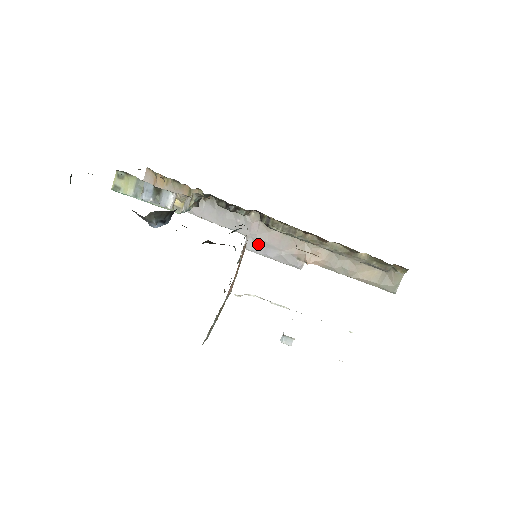
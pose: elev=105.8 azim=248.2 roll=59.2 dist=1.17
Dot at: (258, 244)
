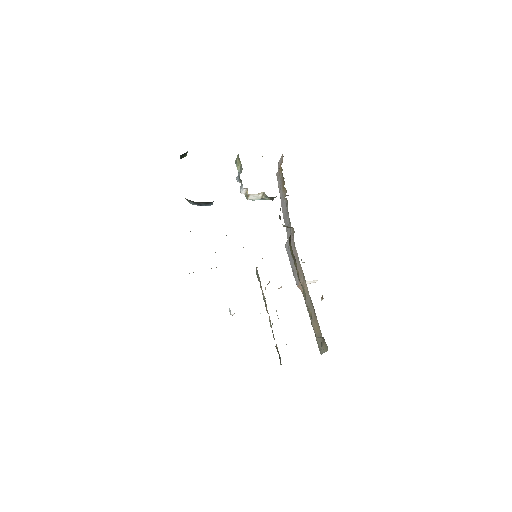
Dot at: (289, 250)
